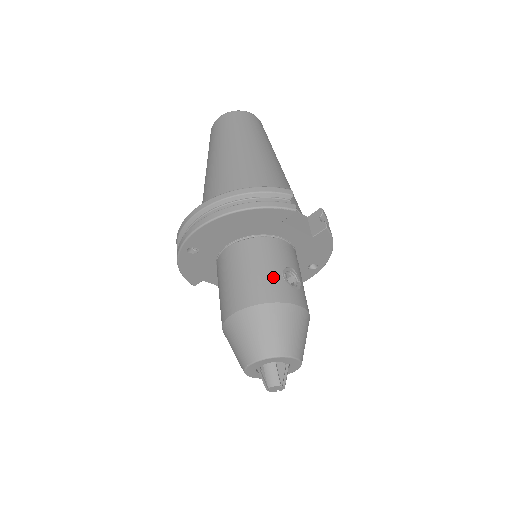
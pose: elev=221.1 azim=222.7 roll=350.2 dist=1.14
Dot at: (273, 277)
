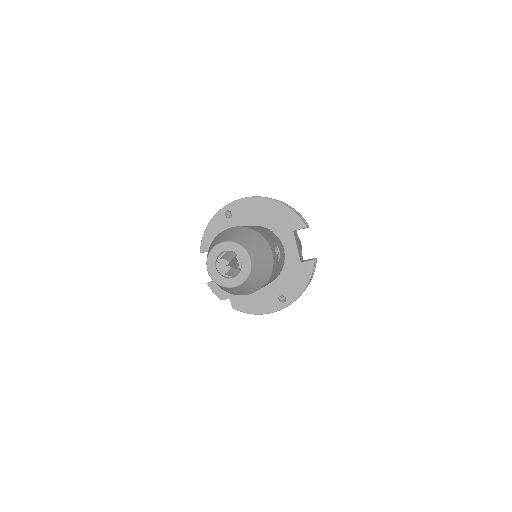
Dot at: (269, 236)
